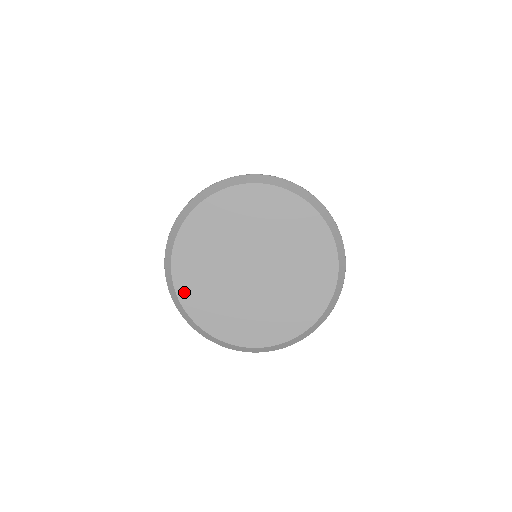
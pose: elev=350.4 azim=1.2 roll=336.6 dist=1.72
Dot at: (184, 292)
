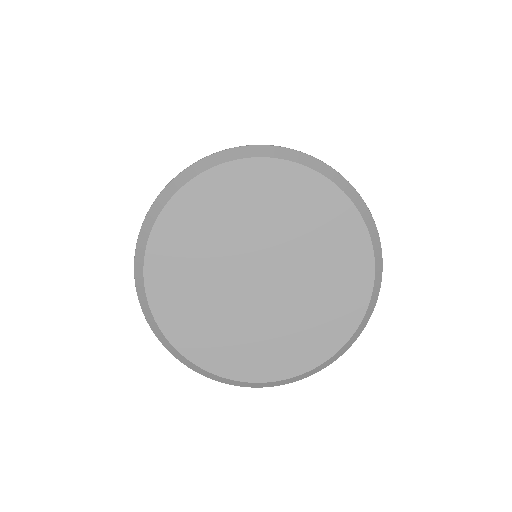
Dot at: (157, 292)
